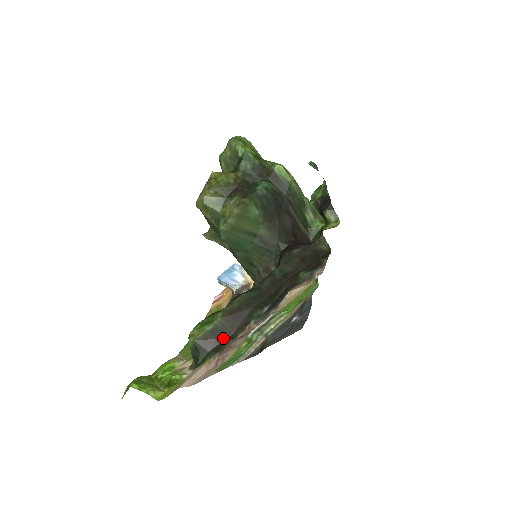
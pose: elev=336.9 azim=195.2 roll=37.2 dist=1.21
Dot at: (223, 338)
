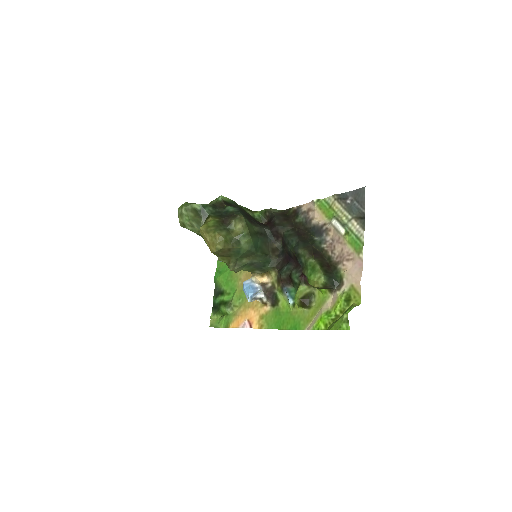
Dot at: (327, 264)
